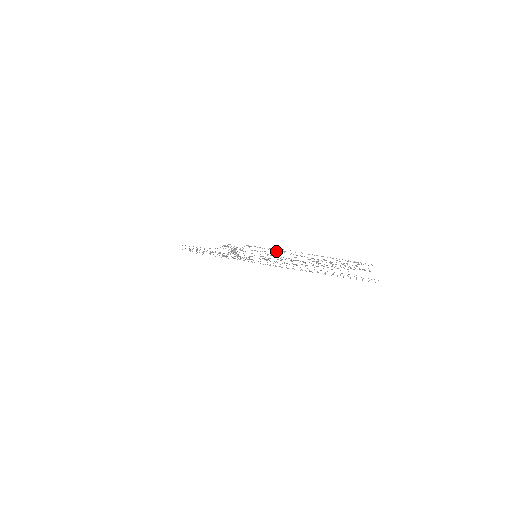
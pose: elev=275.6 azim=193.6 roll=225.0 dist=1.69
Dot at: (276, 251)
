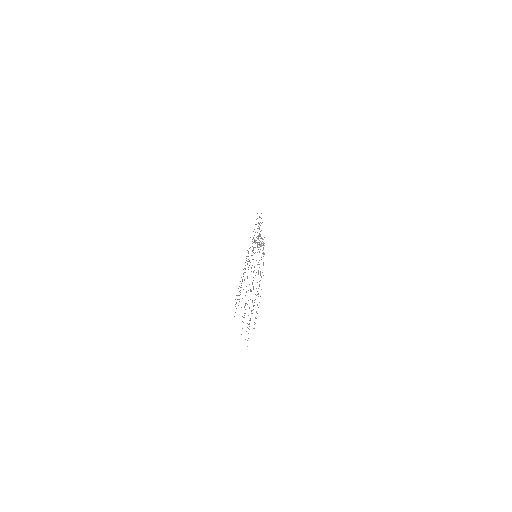
Dot at: occluded
